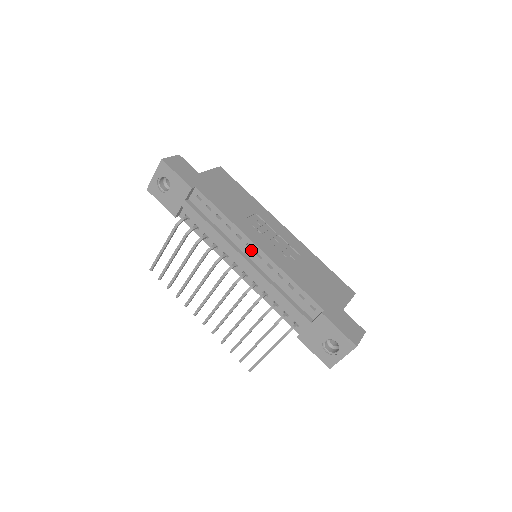
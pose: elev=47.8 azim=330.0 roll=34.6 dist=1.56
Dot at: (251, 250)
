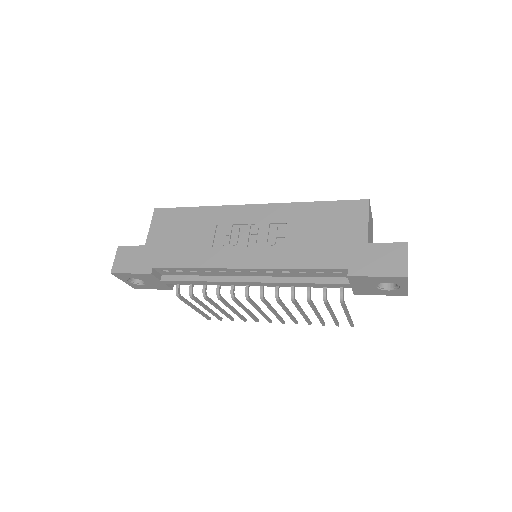
Dot at: (242, 272)
